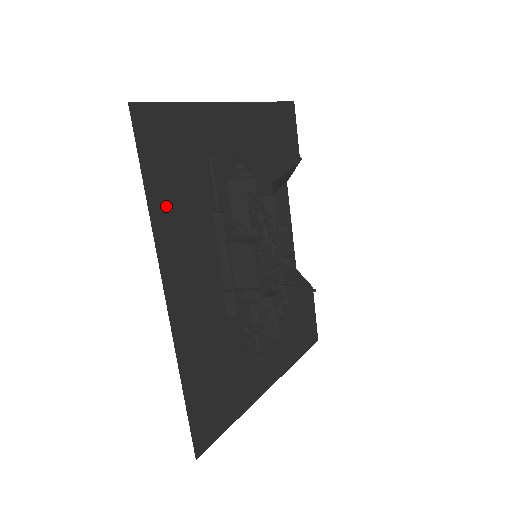
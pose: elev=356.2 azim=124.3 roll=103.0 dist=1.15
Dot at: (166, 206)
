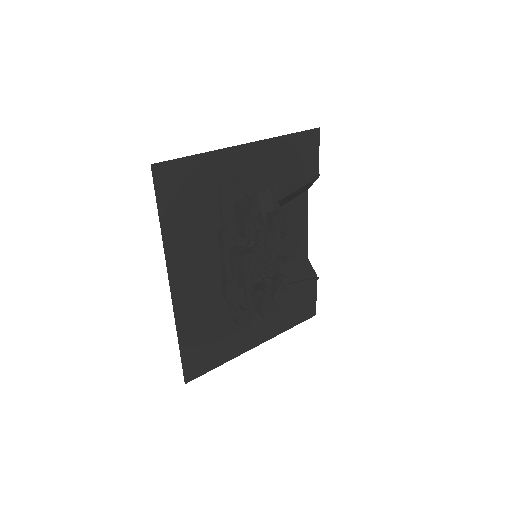
Dot at: (176, 228)
